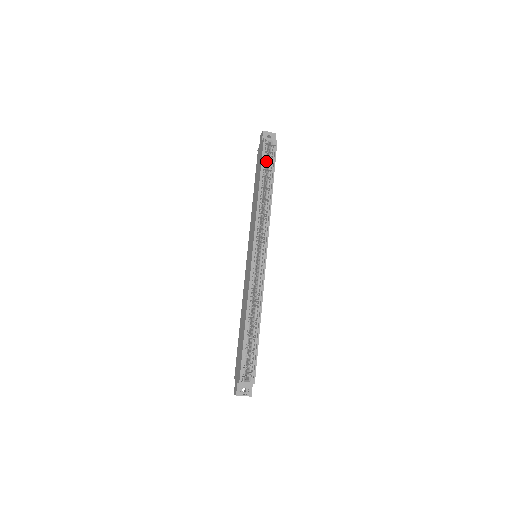
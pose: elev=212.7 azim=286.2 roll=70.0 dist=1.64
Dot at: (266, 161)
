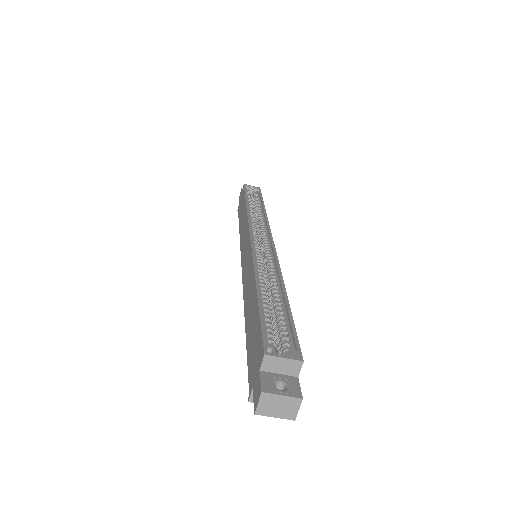
Dot at: occluded
